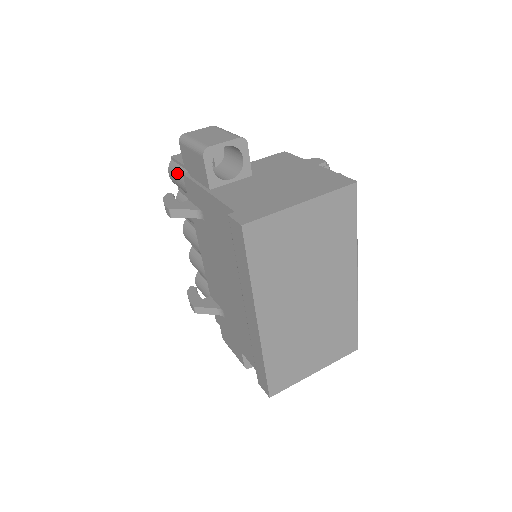
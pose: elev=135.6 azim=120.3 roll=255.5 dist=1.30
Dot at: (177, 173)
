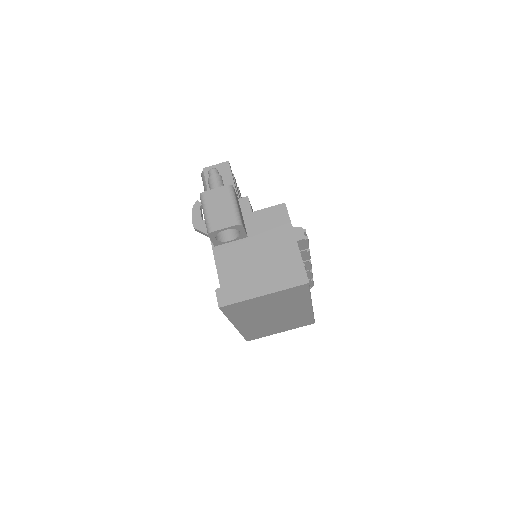
Dot at: (205, 190)
